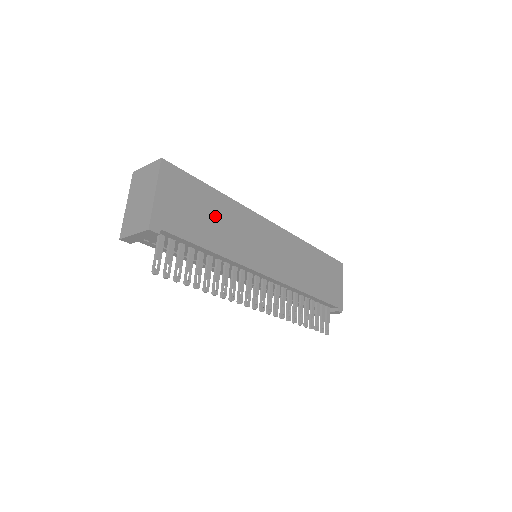
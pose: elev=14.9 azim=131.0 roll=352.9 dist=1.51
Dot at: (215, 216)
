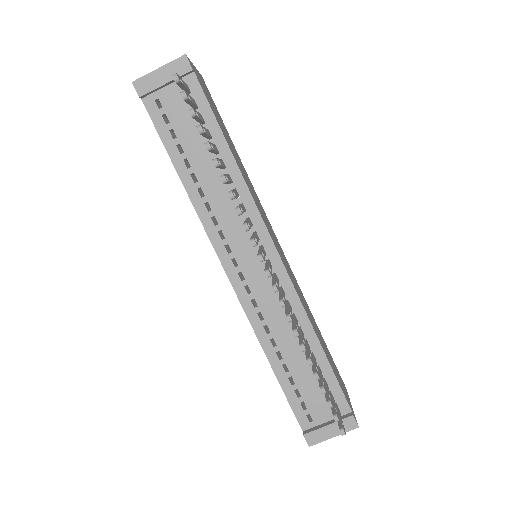
Dot at: (234, 151)
